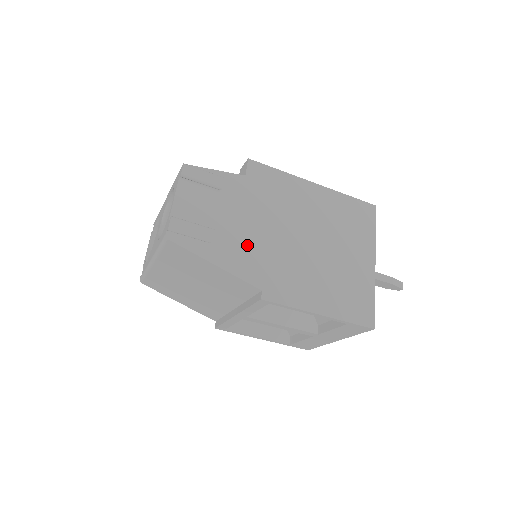
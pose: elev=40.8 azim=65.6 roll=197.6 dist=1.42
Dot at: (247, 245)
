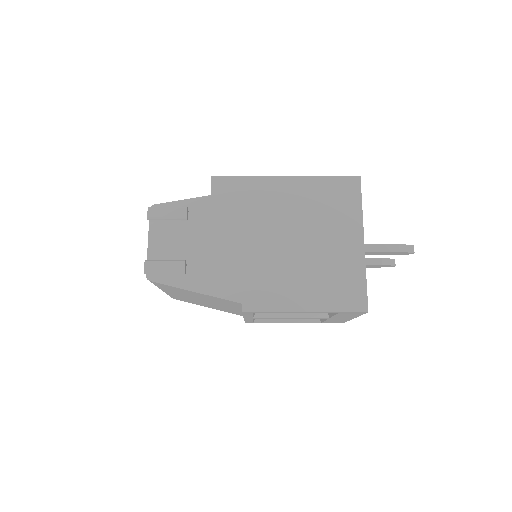
Dot at: (222, 264)
